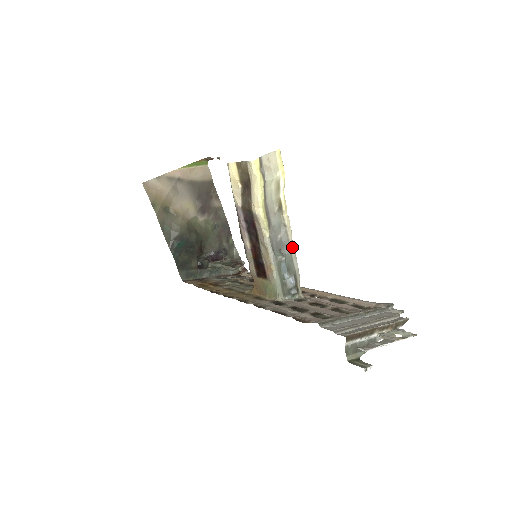
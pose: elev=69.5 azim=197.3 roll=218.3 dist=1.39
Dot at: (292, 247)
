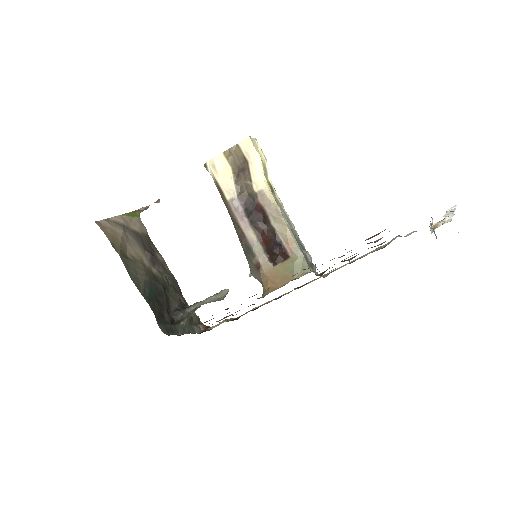
Dot at: (293, 226)
